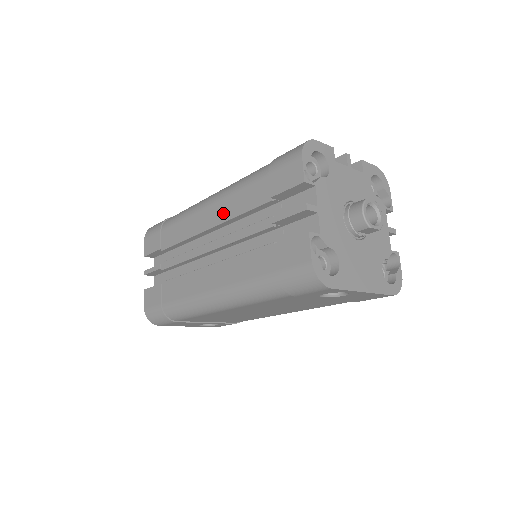
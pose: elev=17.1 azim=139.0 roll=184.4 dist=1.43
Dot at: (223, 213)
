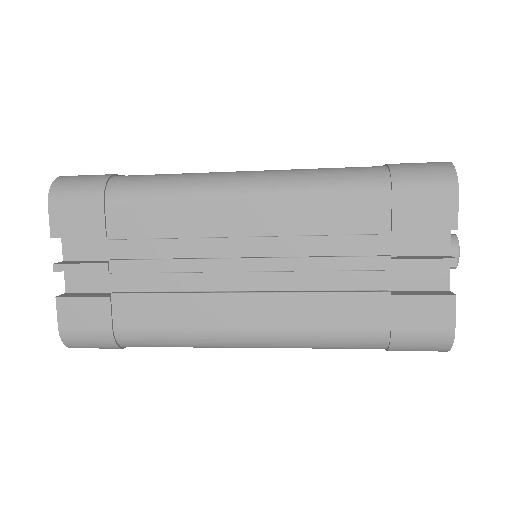
Dot at: (284, 222)
